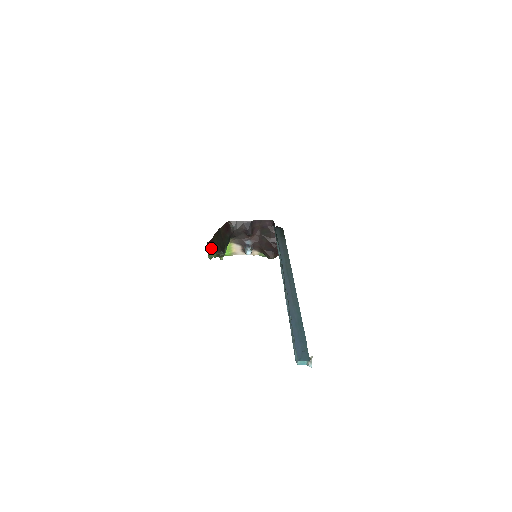
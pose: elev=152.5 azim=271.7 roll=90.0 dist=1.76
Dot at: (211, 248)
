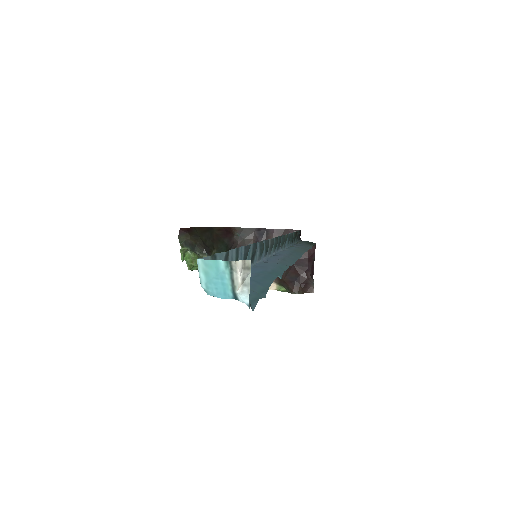
Dot at: (185, 237)
